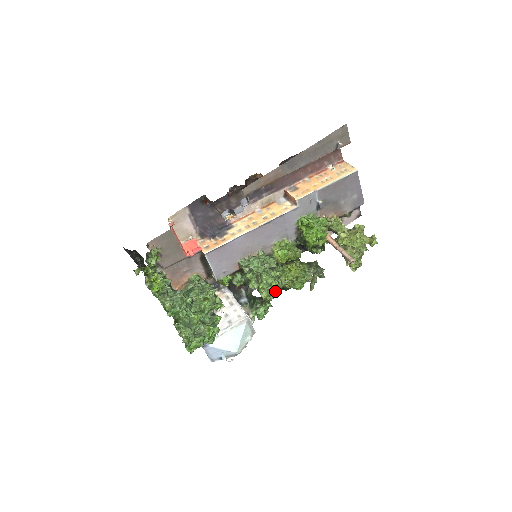
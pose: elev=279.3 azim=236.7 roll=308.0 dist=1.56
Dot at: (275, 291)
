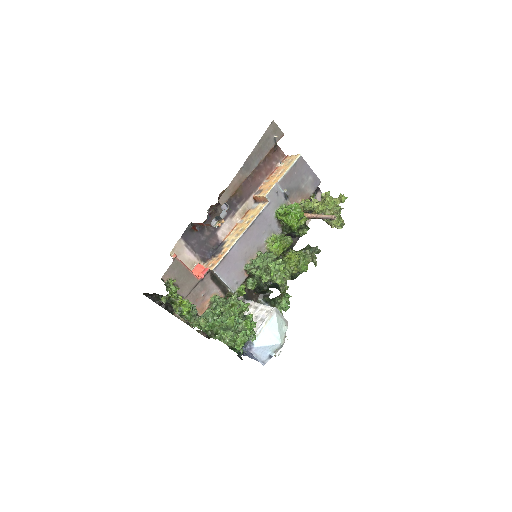
Dot at: (286, 274)
